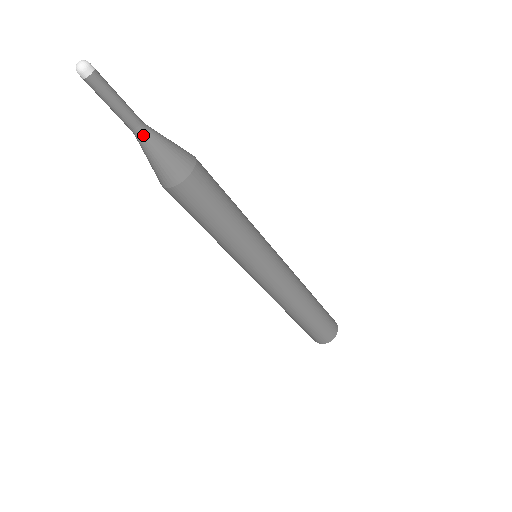
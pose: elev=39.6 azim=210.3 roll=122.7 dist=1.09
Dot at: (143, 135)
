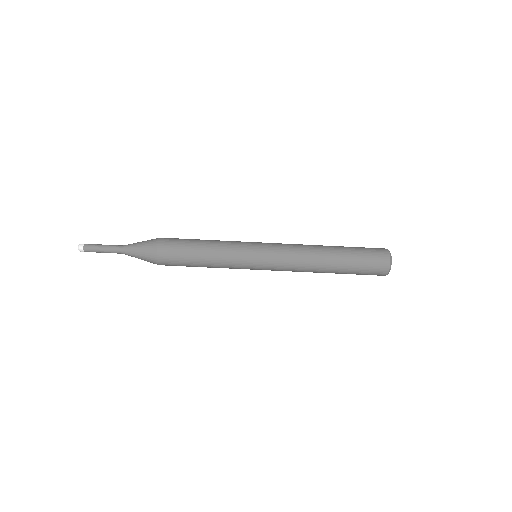
Dot at: (125, 252)
